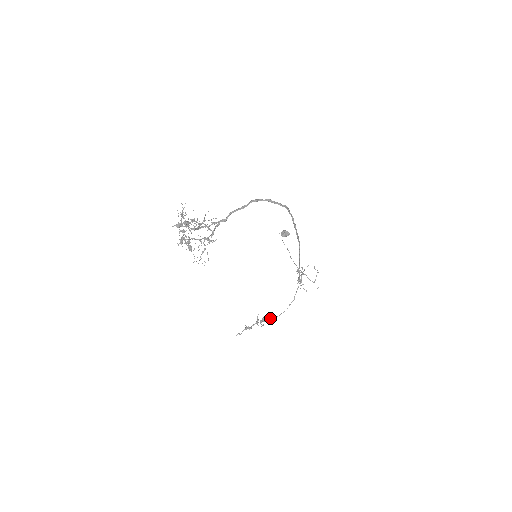
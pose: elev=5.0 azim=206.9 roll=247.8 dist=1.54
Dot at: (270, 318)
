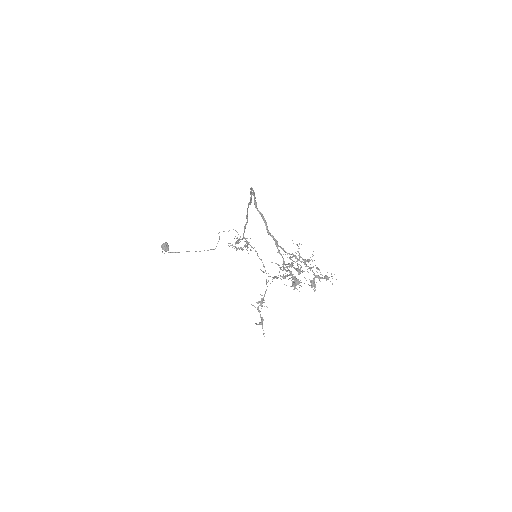
Dot at: occluded
